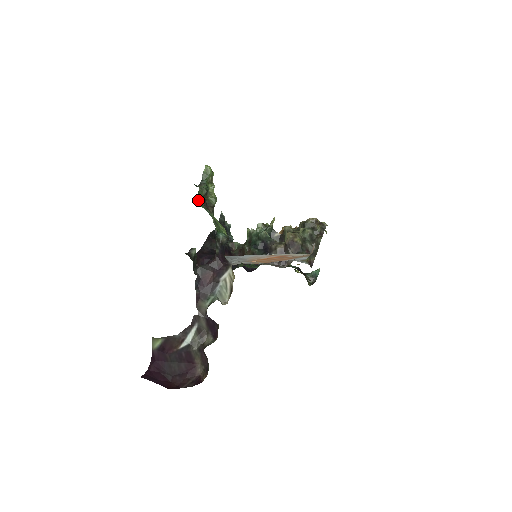
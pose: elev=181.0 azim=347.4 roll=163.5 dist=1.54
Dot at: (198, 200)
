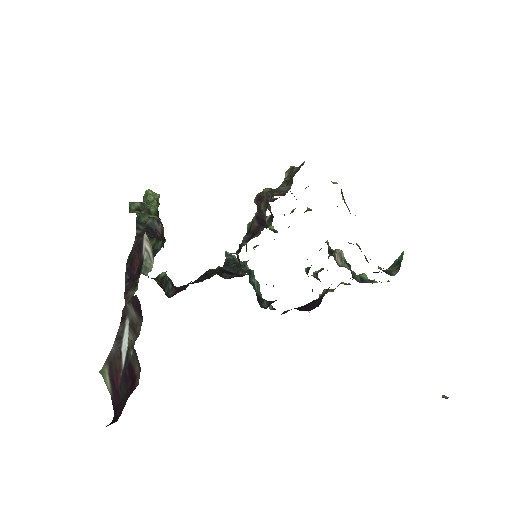
Dot at: (129, 211)
